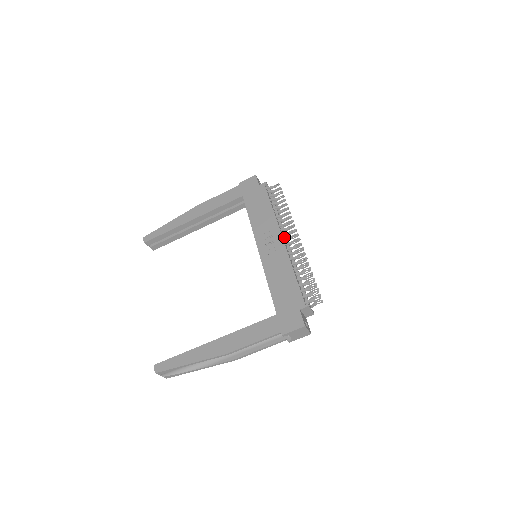
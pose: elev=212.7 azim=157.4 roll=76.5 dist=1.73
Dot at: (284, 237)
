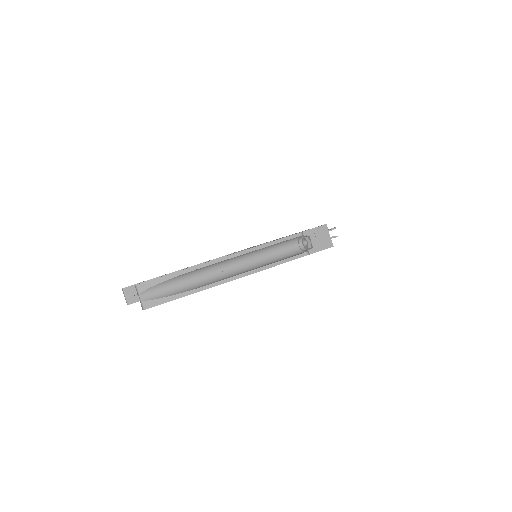
Dot at: occluded
